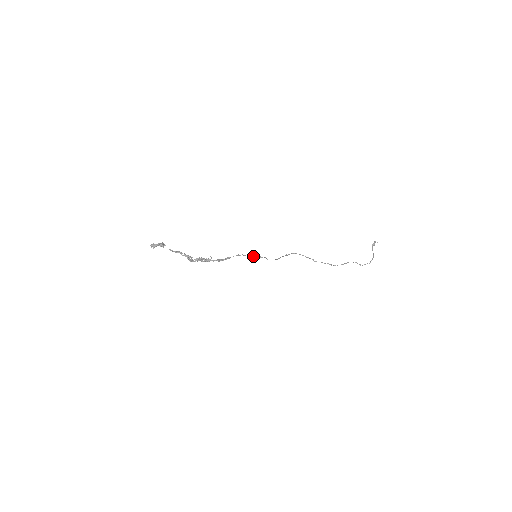
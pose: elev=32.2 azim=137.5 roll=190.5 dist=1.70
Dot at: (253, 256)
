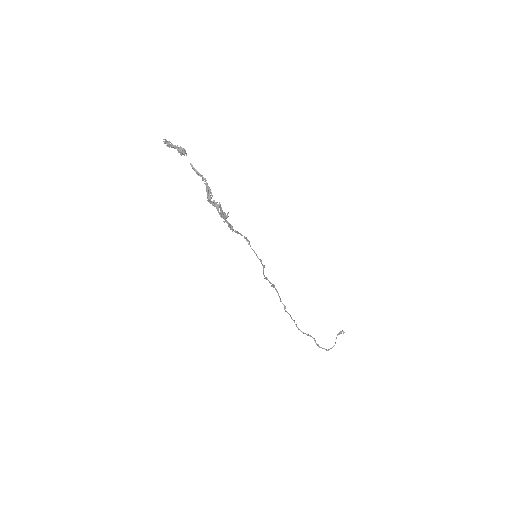
Dot at: occluded
